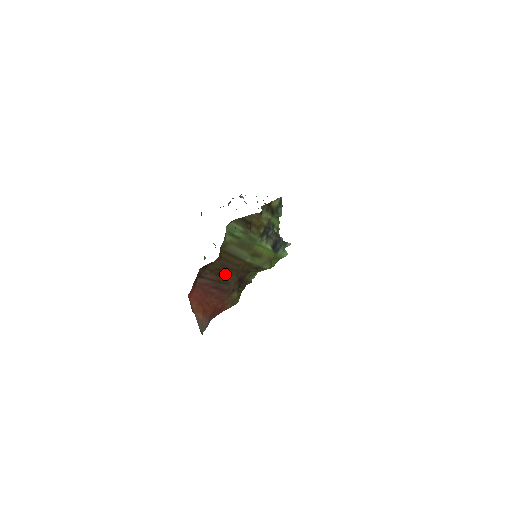
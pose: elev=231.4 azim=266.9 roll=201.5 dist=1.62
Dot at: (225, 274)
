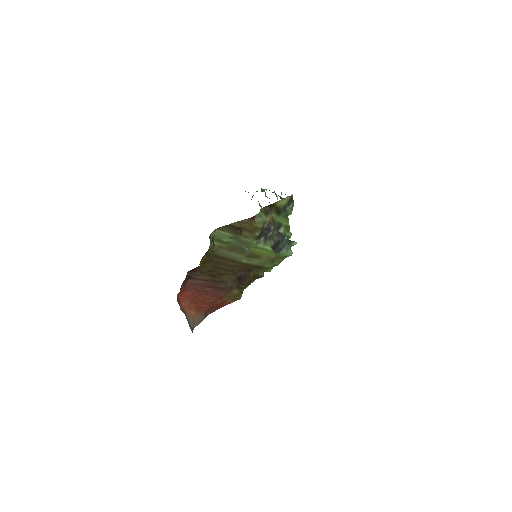
Dot at: (220, 274)
